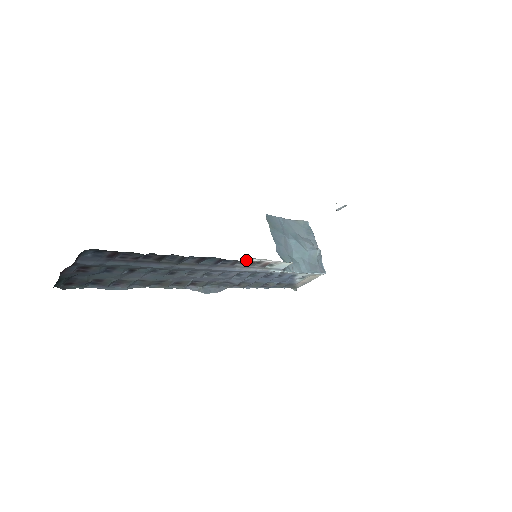
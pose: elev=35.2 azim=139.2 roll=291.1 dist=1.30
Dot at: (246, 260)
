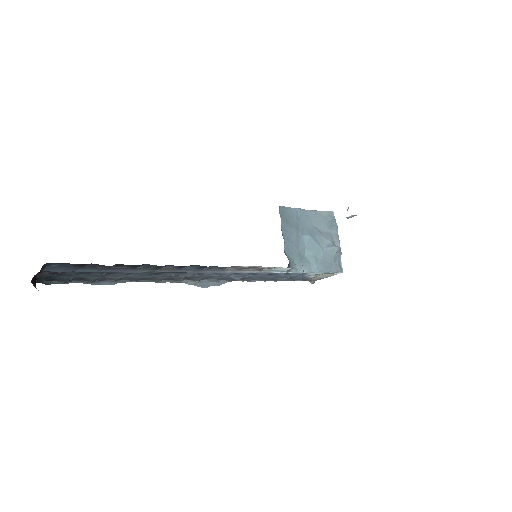
Dot at: (236, 266)
